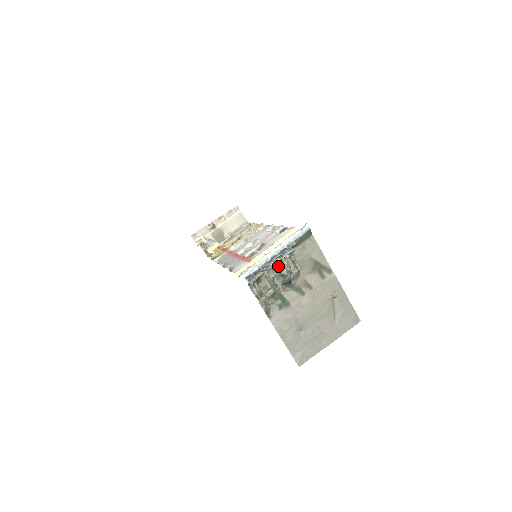
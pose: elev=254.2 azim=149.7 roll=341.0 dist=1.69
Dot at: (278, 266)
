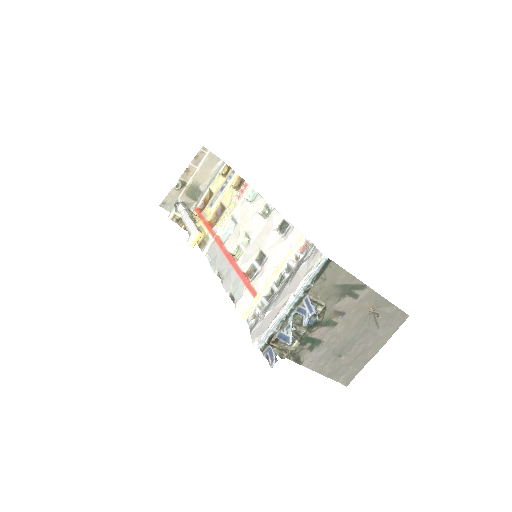
Dot at: (296, 314)
